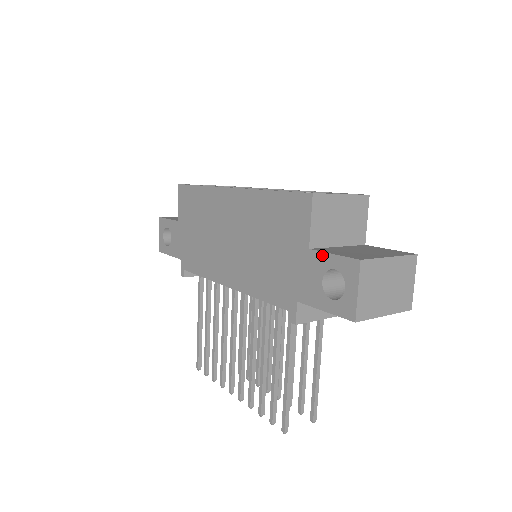
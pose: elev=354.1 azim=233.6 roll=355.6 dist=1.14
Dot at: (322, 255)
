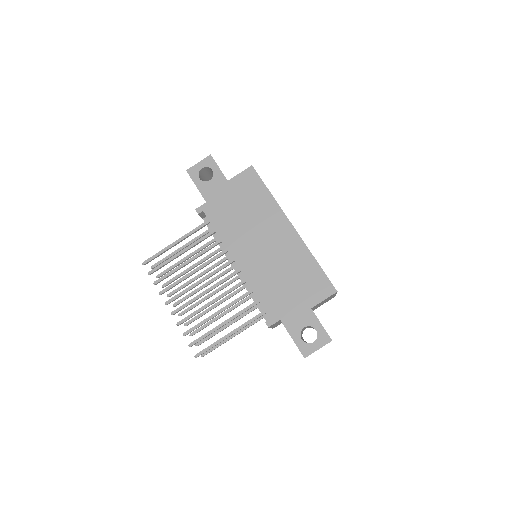
Dot at: (316, 318)
